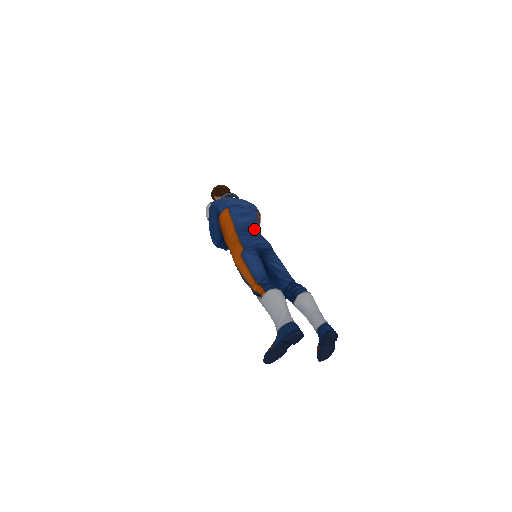
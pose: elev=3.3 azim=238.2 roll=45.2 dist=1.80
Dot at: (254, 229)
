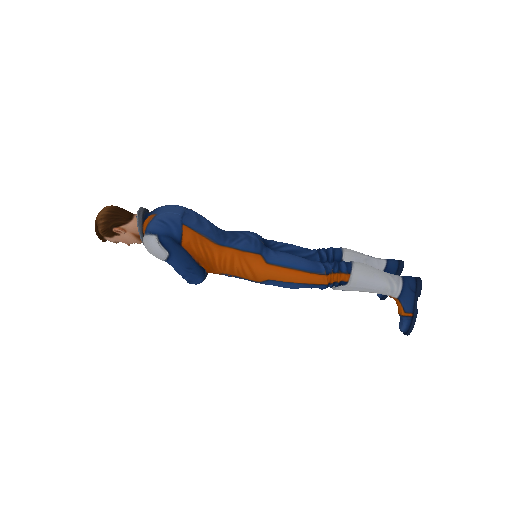
Dot at: (220, 230)
